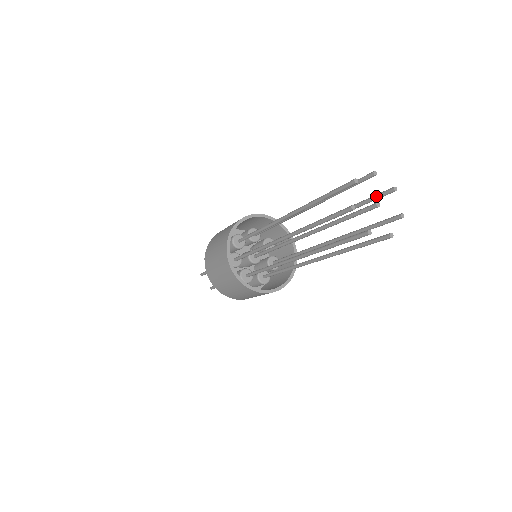
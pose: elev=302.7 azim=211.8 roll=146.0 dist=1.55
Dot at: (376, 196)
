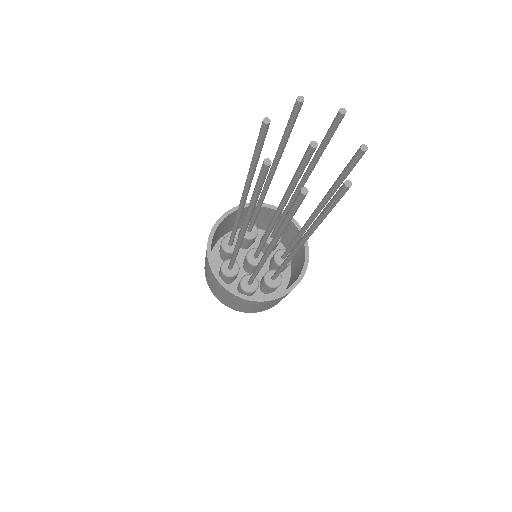
Dot at: (327, 132)
